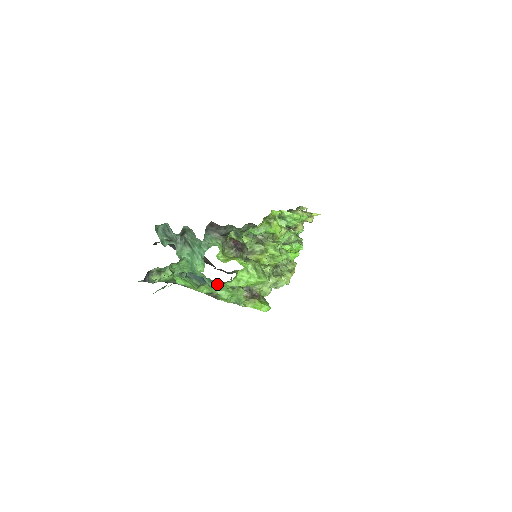
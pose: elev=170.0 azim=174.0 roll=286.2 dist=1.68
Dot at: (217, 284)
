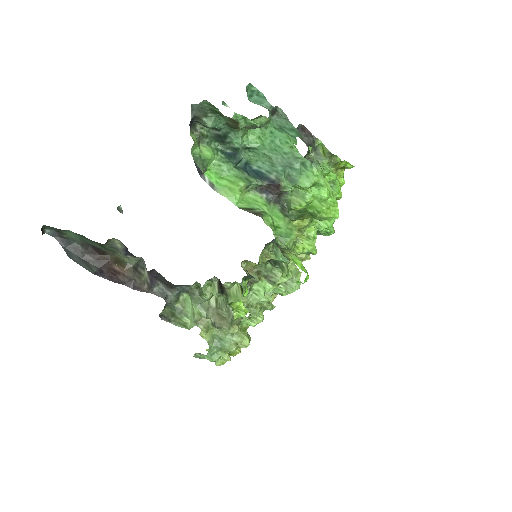
Dot at: (289, 181)
